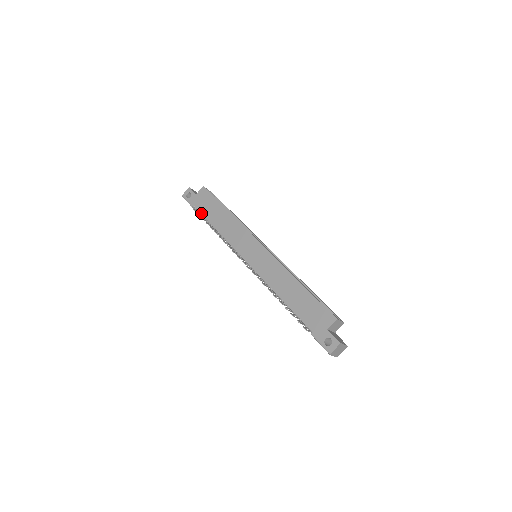
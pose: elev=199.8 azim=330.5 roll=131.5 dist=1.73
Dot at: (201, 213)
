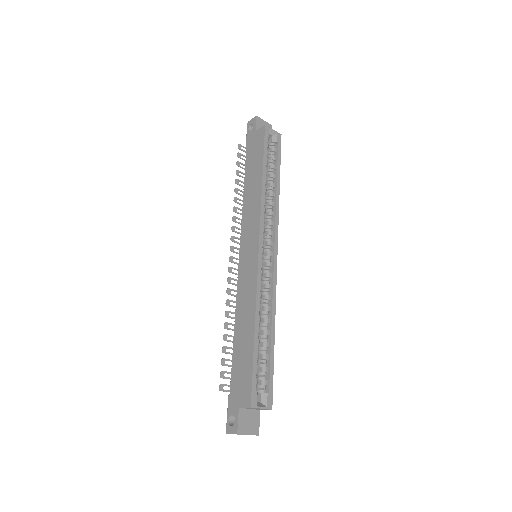
Dot at: (245, 161)
